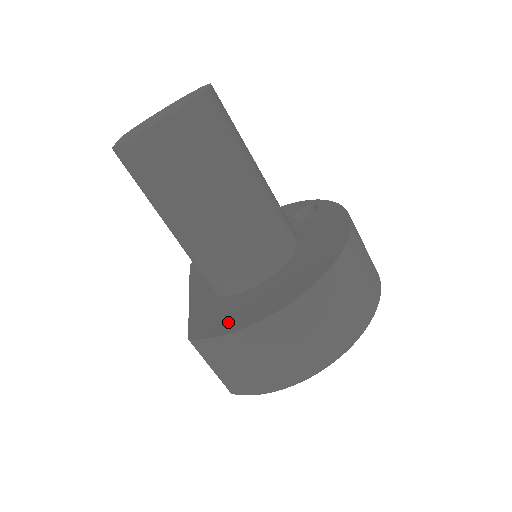
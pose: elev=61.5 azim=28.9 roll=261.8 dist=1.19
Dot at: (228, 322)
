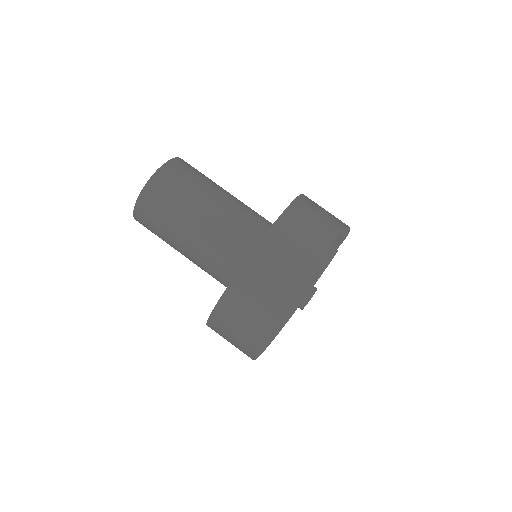
Dot at: occluded
